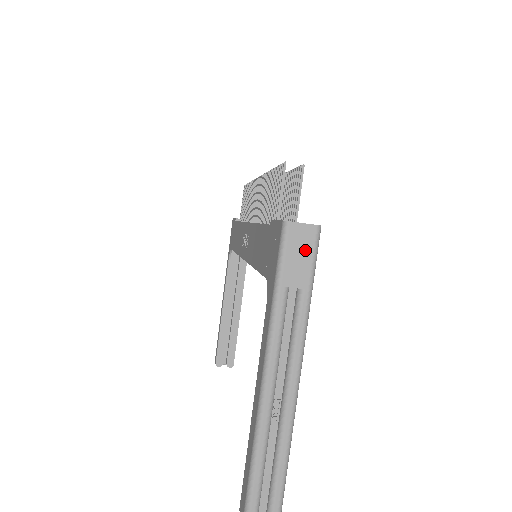
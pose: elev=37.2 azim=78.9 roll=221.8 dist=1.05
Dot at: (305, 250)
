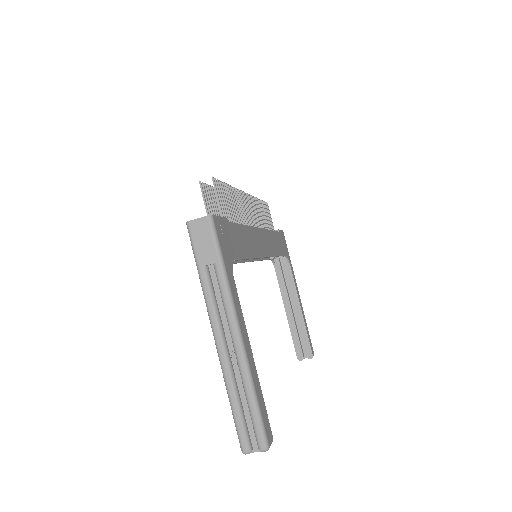
Dot at: (206, 236)
